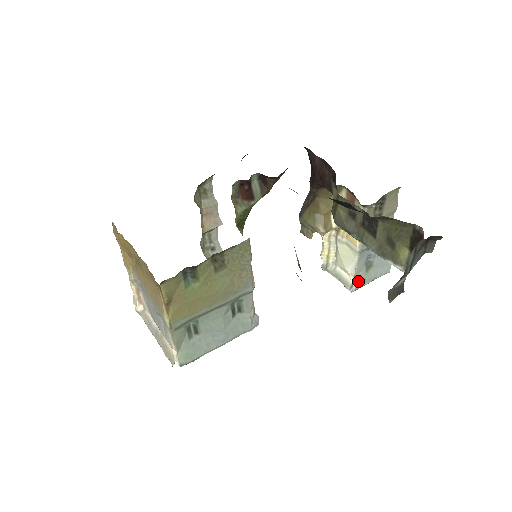
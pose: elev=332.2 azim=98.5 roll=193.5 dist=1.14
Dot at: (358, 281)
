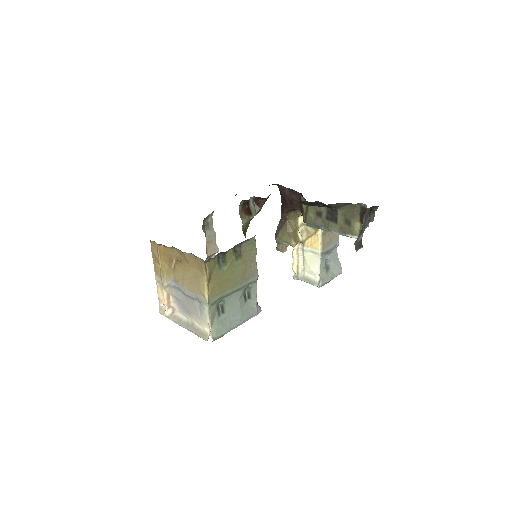
Dot at: (322, 279)
